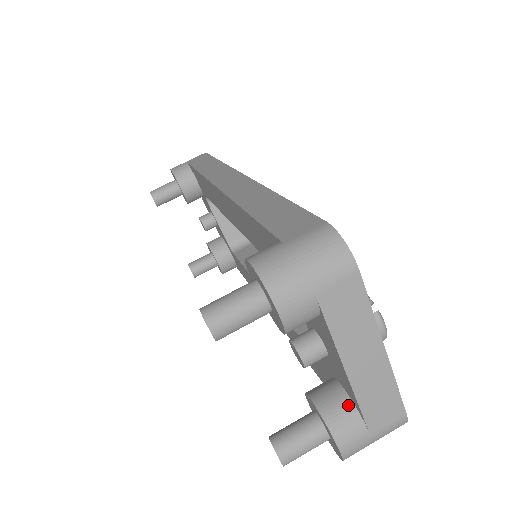
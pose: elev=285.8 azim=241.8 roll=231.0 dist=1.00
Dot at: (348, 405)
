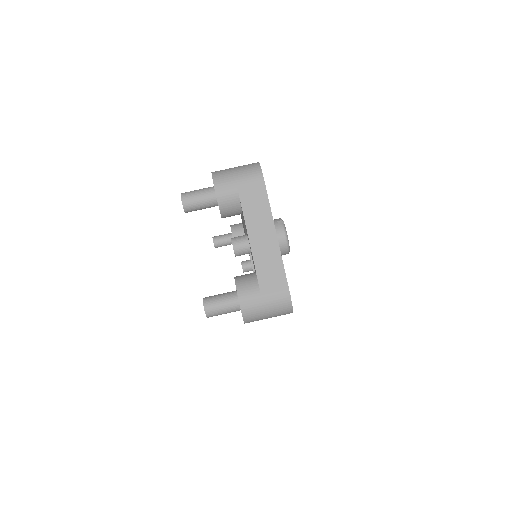
Dot at: (253, 276)
